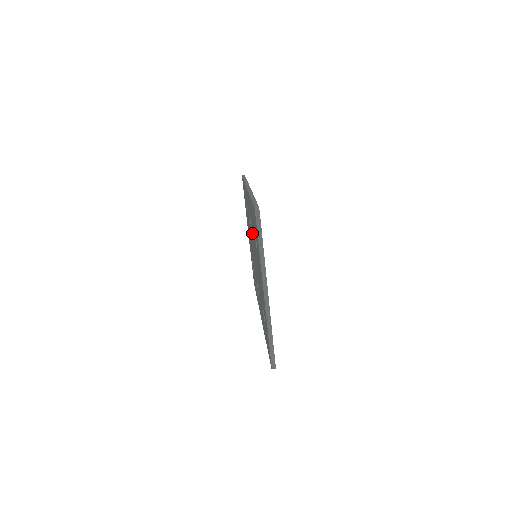
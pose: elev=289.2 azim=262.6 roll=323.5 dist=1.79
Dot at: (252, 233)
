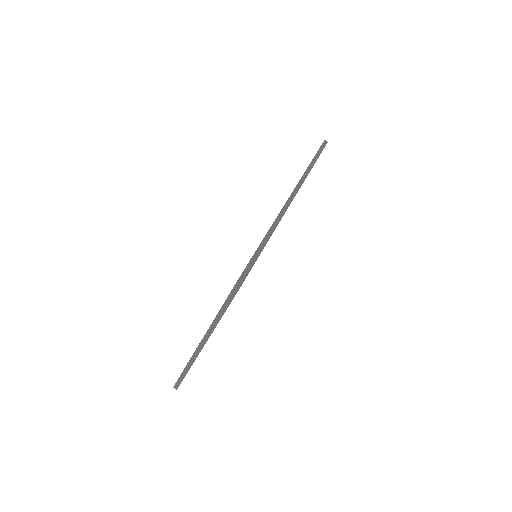
Dot at: occluded
